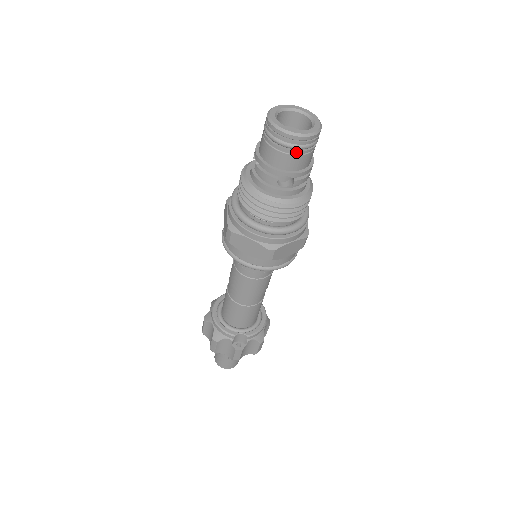
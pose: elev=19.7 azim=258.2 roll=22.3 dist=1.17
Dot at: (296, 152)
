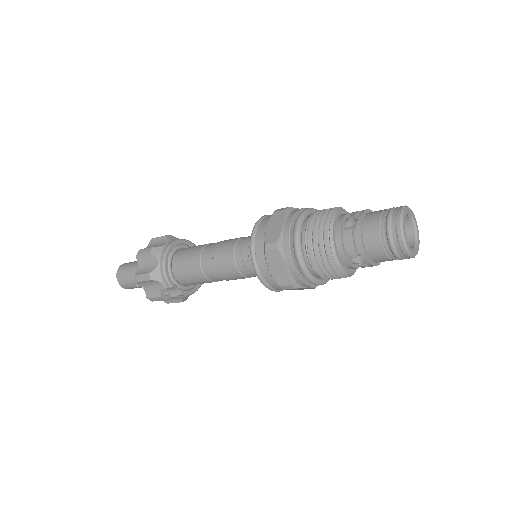
Dot at: (392, 257)
